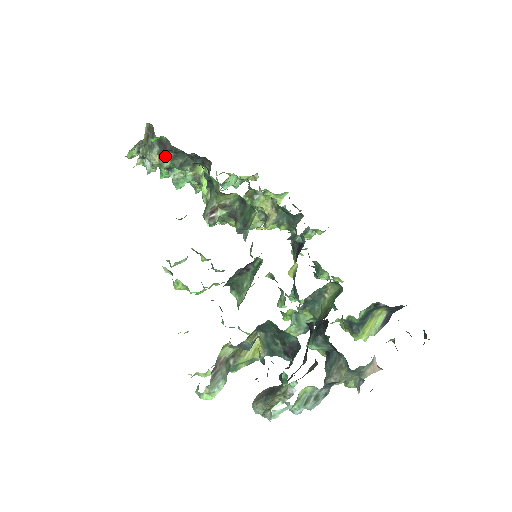
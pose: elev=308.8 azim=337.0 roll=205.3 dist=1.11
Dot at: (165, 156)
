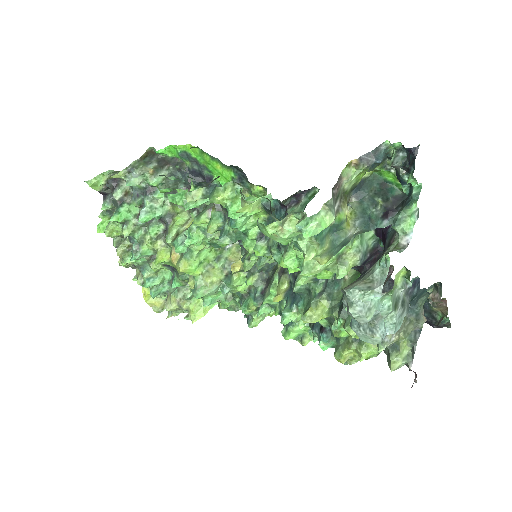
Dot at: (162, 171)
